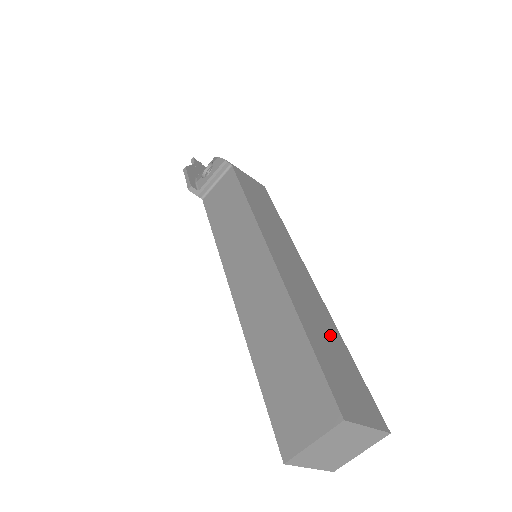
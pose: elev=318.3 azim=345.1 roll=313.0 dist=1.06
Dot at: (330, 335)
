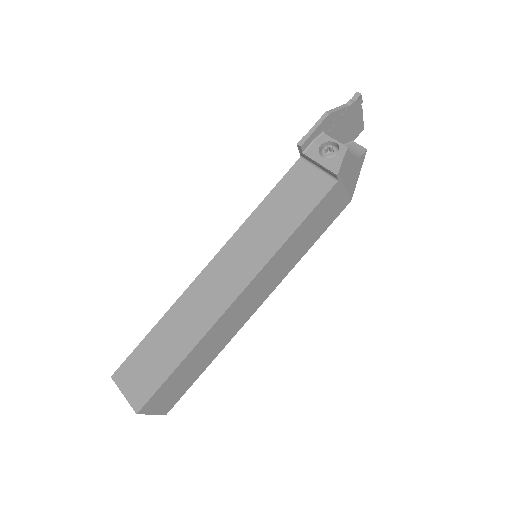
Dot at: (205, 359)
